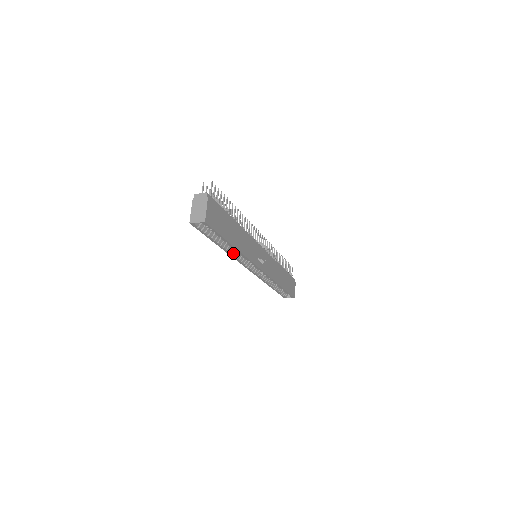
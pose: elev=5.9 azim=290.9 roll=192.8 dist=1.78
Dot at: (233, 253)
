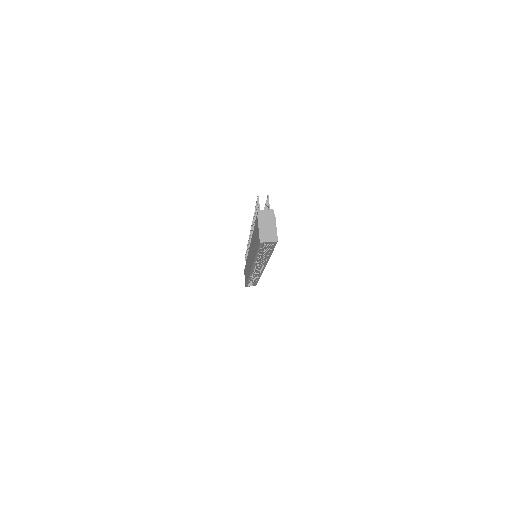
Dot at: (257, 260)
